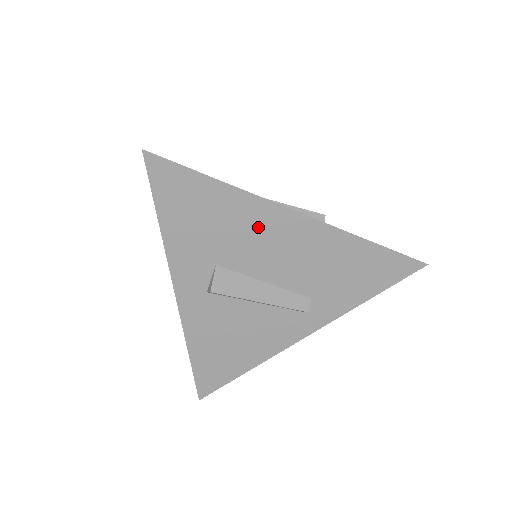
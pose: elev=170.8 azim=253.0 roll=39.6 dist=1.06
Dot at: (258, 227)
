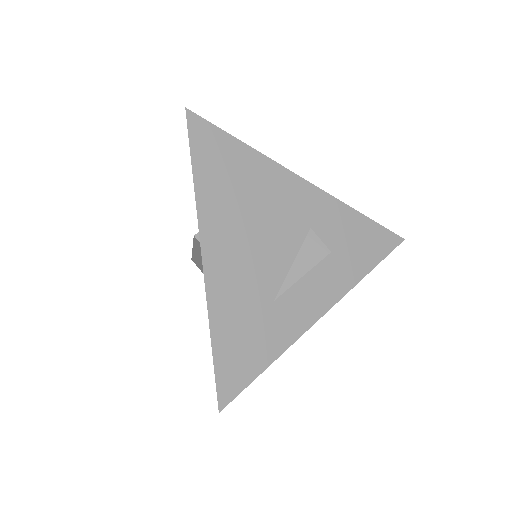
Dot at: occluded
